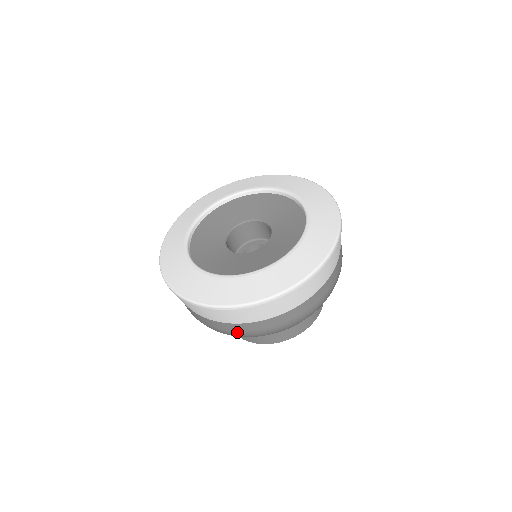
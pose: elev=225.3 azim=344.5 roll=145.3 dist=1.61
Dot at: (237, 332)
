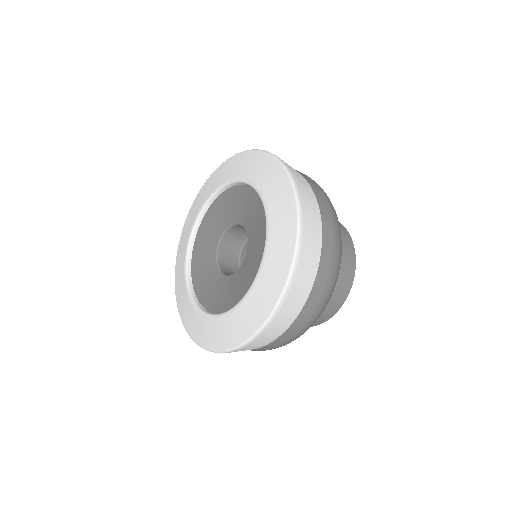
Dot at: occluded
